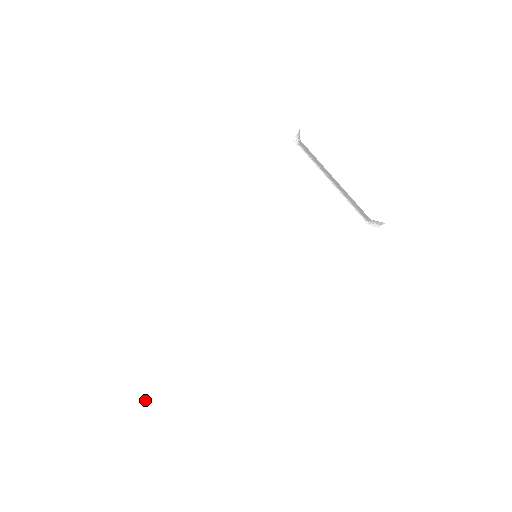
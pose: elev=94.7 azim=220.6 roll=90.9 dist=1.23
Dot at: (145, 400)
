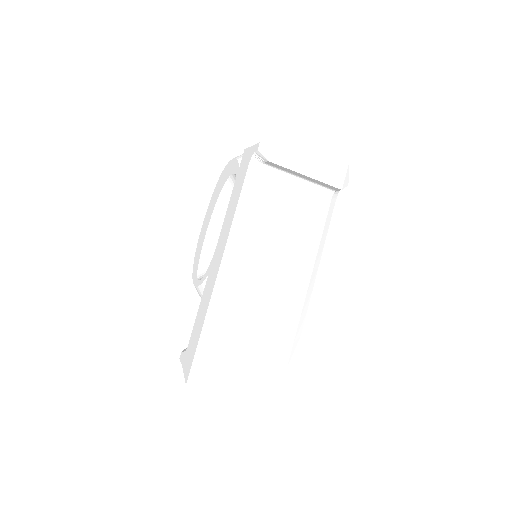
Dot at: (270, 405)
